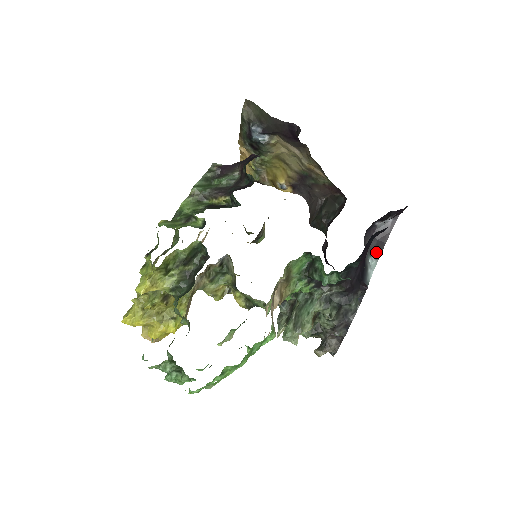
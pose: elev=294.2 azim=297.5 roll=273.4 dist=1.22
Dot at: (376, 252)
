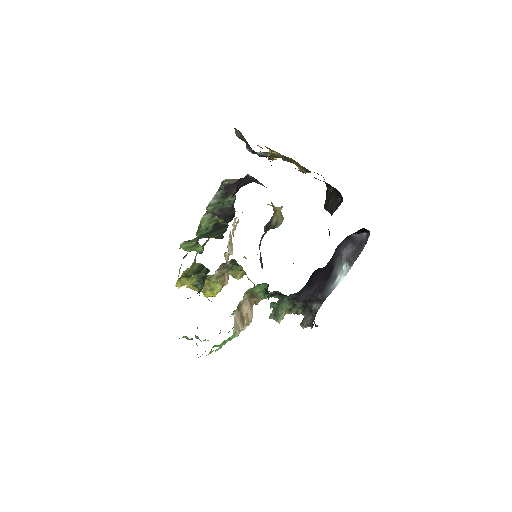
Dot at: (351, 259)
